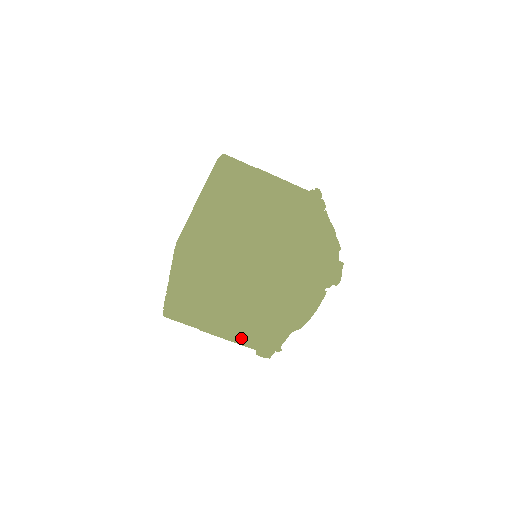
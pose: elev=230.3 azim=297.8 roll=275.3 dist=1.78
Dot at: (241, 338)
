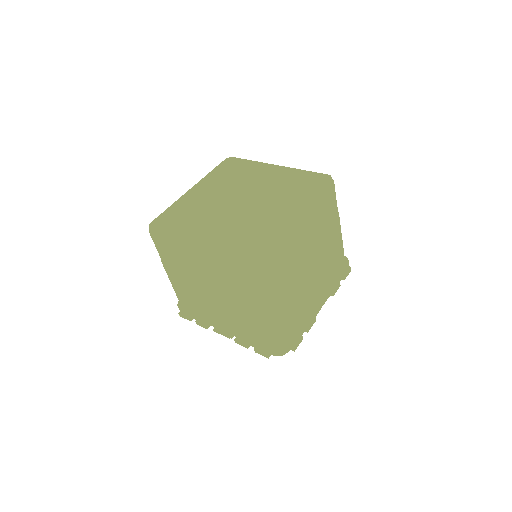
Dot at: (284, 320)
